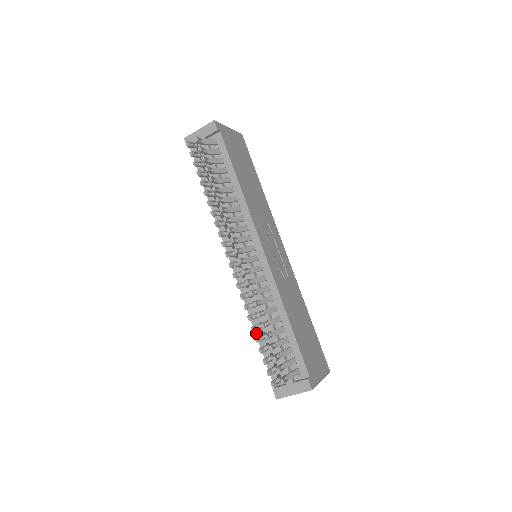
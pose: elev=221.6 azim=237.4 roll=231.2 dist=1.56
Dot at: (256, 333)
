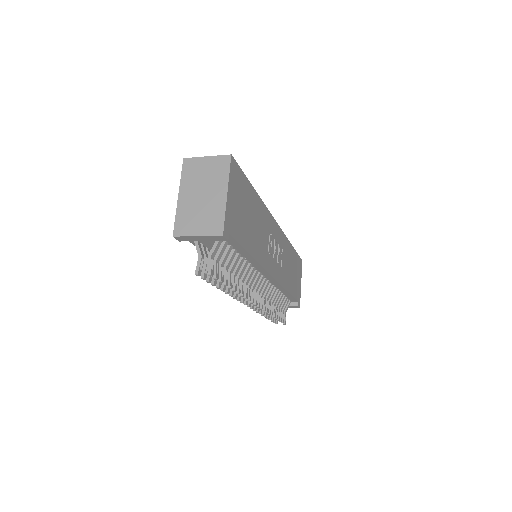
Dot at: occluded
